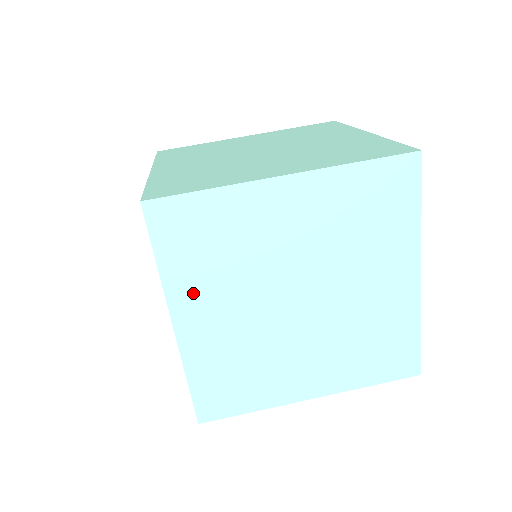
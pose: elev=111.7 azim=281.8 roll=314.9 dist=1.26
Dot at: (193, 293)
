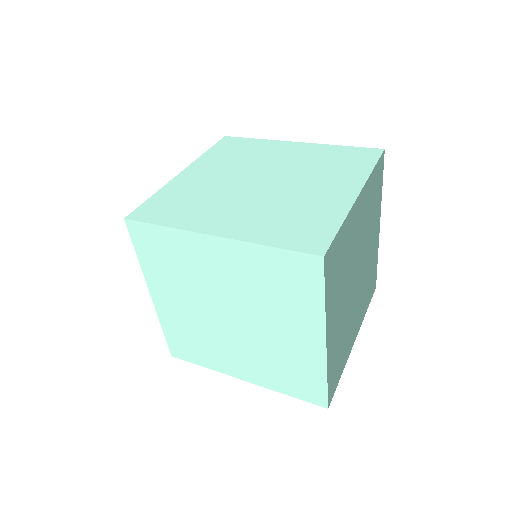
Dot at: (161, 283)
